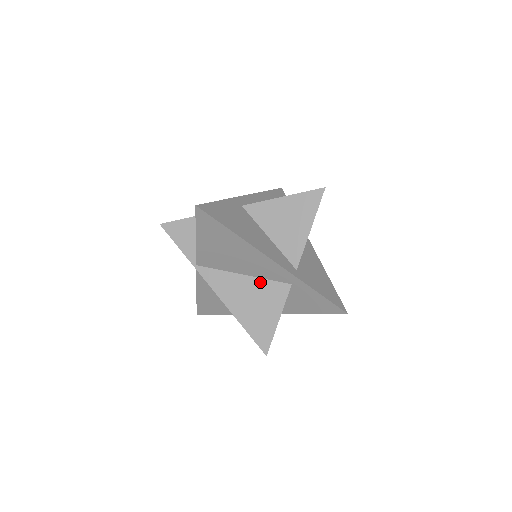
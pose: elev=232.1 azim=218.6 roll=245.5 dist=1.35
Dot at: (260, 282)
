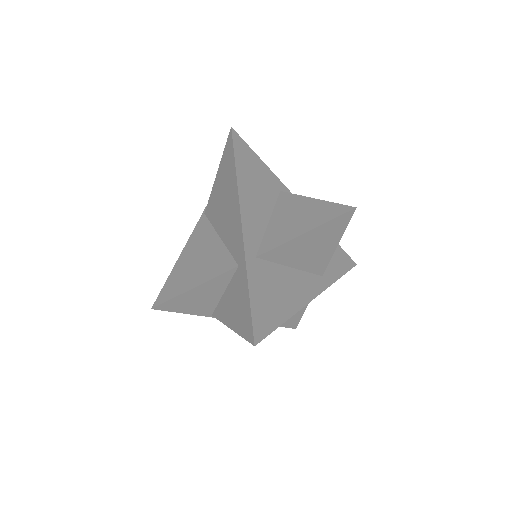
Dot at: occluded
